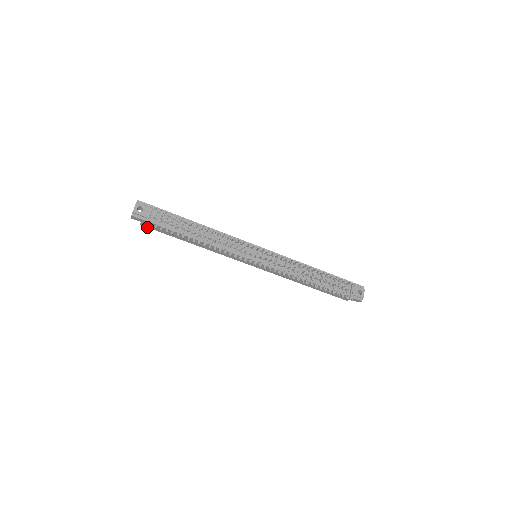
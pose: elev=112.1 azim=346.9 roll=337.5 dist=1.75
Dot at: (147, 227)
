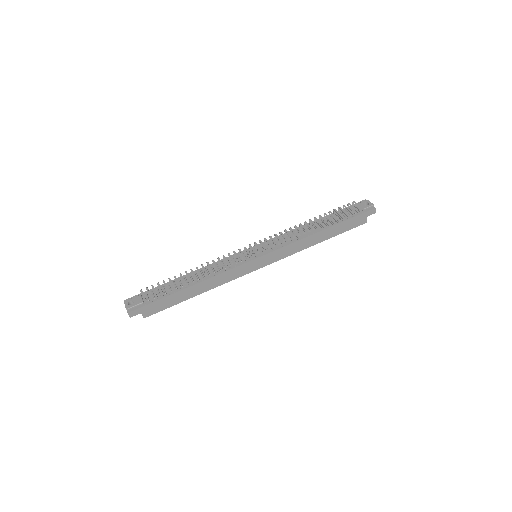
Dot at: occluded
